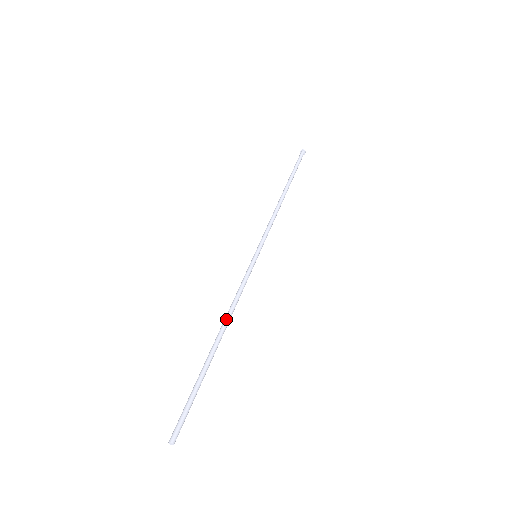
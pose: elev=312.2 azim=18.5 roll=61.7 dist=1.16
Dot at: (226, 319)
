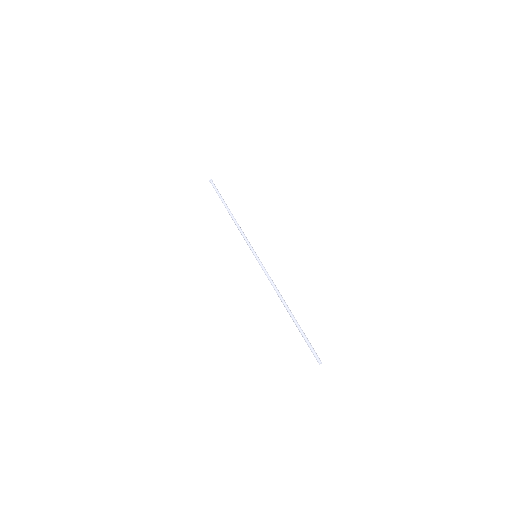
Dot at: (280, 296)
